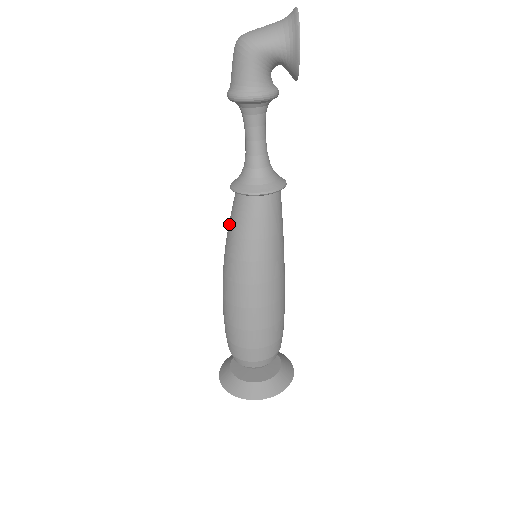
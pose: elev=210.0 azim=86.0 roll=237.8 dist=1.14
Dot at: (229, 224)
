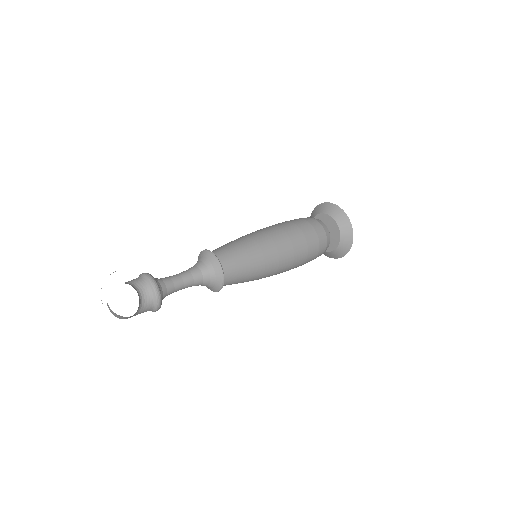
Dot at: occluded
